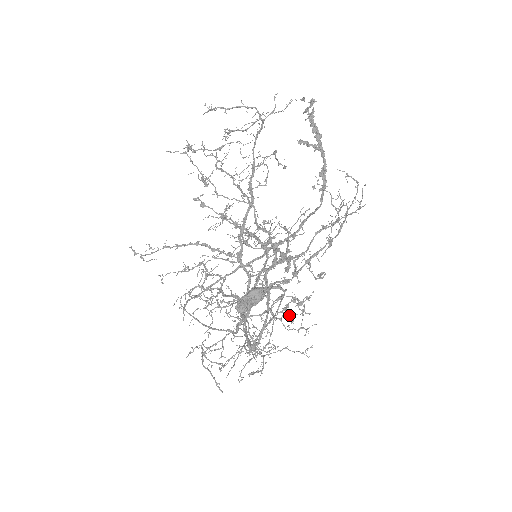
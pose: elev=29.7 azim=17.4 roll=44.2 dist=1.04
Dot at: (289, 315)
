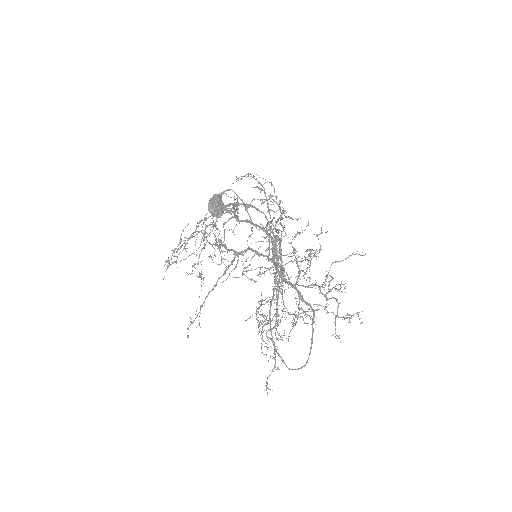
Dot at: (312, 250)
